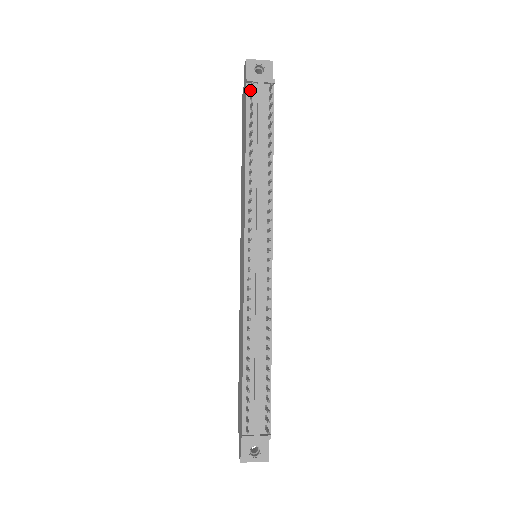
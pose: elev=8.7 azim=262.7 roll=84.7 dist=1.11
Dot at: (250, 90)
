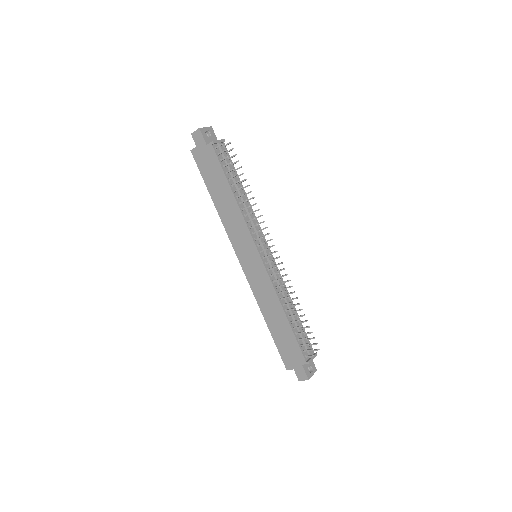
Dot at: (215, 149)
